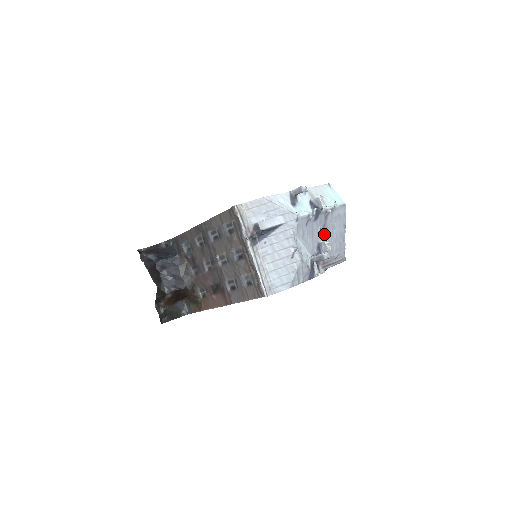
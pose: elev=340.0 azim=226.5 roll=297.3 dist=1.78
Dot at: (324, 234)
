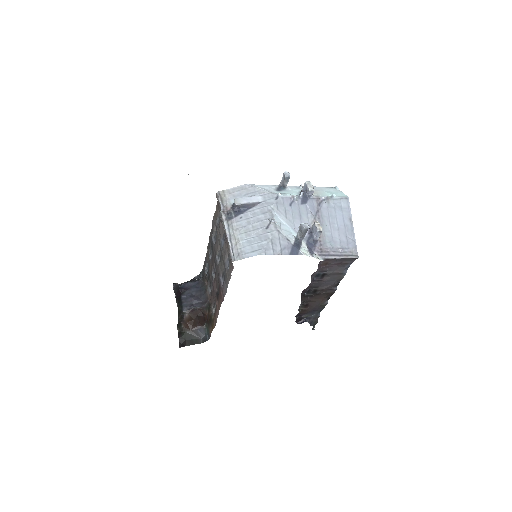
Dot at: (319, 221)
